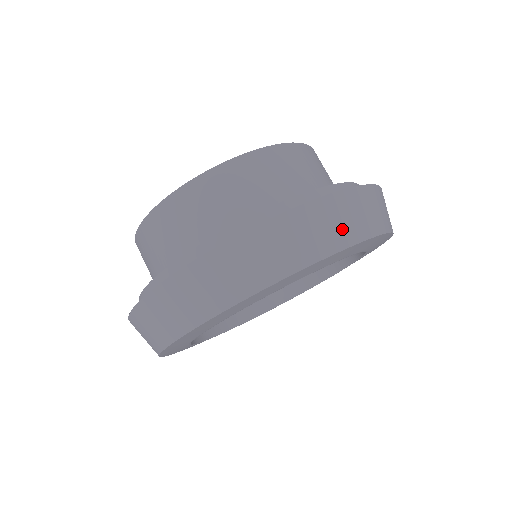
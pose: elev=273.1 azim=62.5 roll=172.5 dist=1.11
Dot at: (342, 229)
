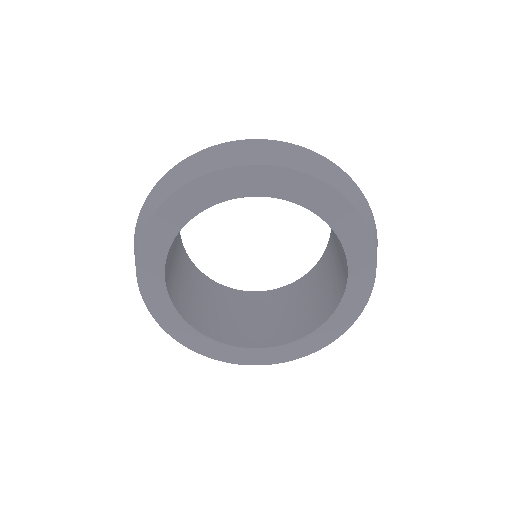
Dot at: (321, 171)
